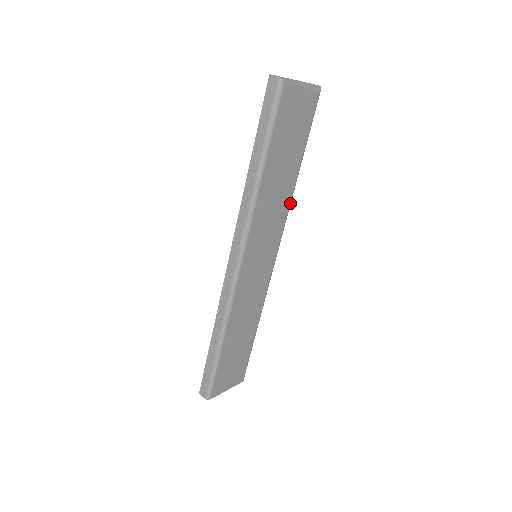
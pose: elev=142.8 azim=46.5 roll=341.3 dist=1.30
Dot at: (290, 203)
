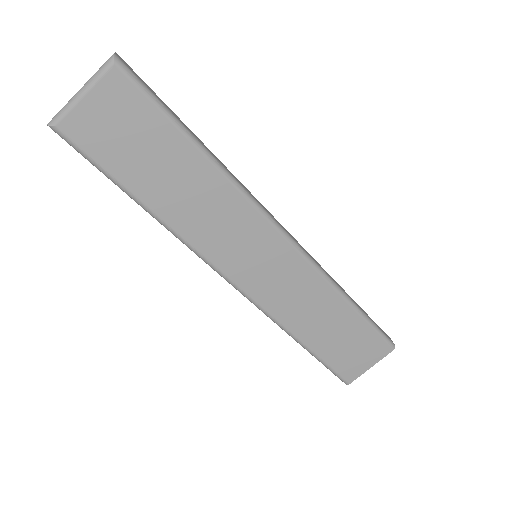
Dot at: (234, 186)
